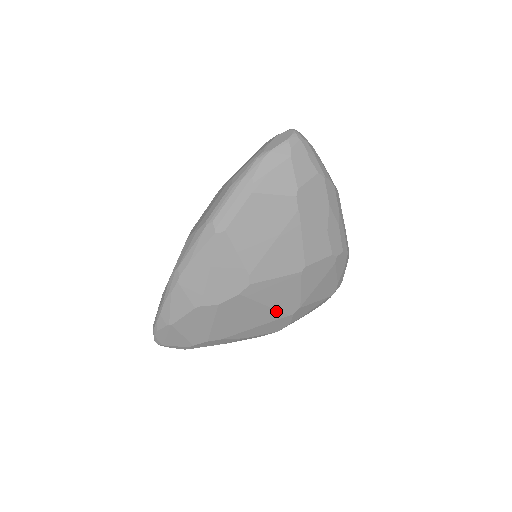
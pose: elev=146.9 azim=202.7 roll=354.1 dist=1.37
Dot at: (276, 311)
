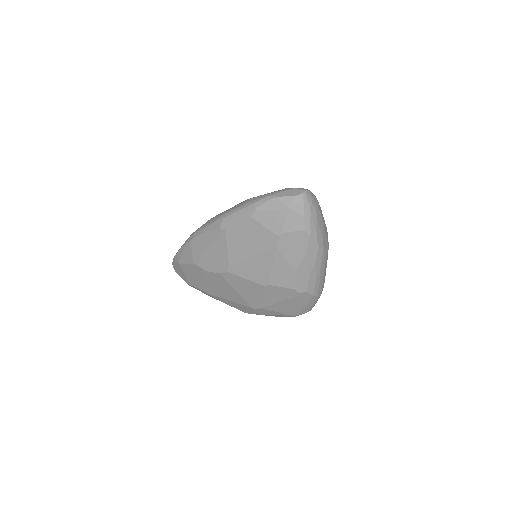
Dot at: (244, 299)
